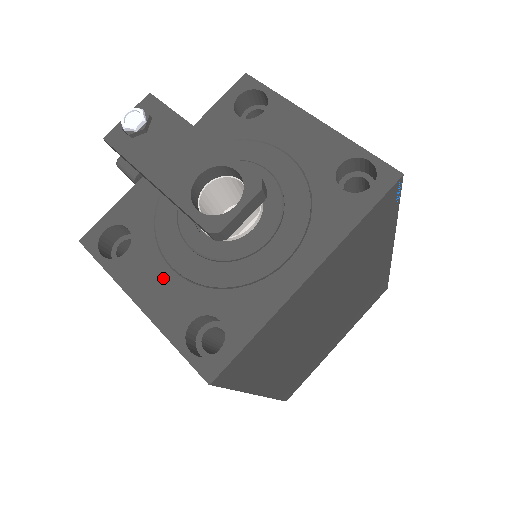
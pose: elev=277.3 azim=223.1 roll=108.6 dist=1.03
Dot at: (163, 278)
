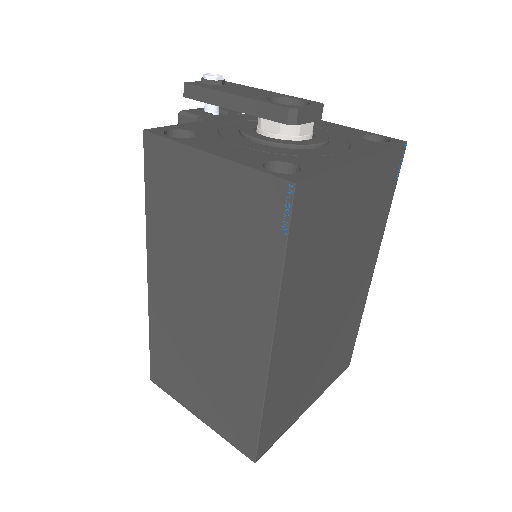
Dot at: (233, 147)
